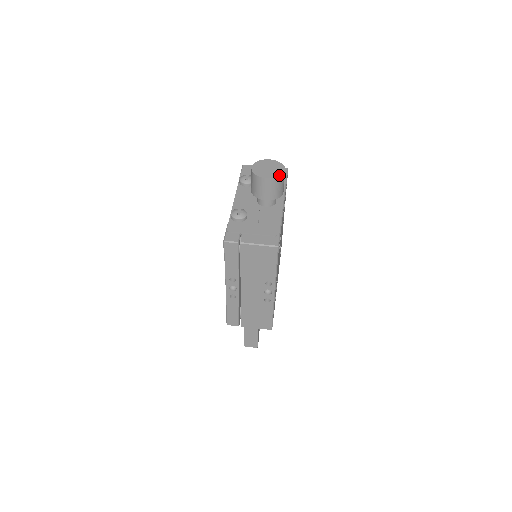
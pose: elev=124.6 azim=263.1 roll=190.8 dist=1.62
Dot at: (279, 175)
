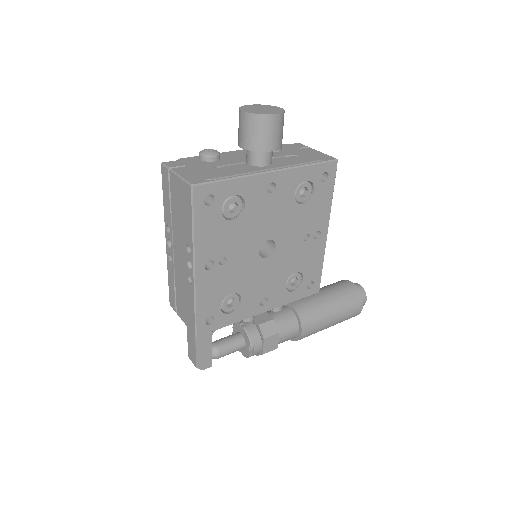
Dot at: (259, 113)
